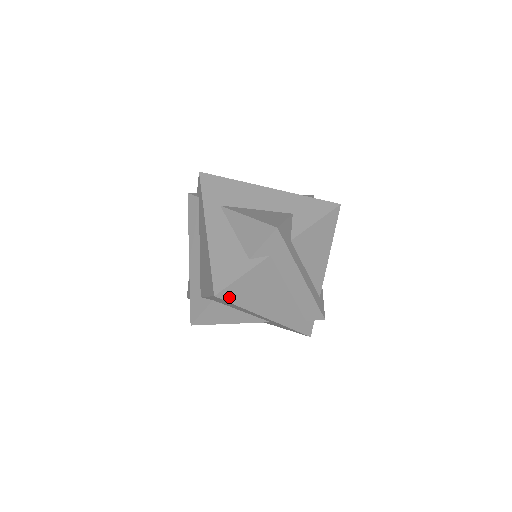
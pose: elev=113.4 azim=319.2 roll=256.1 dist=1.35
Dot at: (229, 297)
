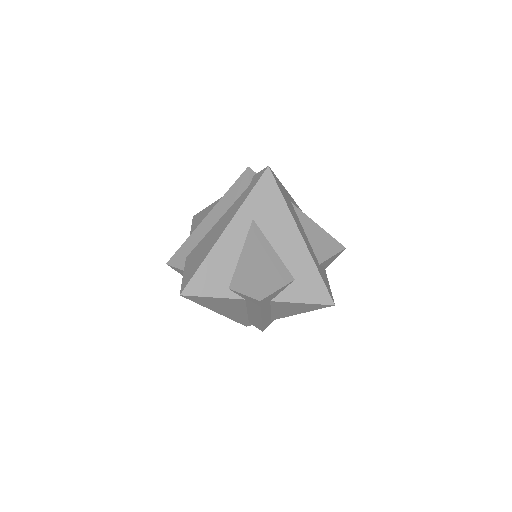
Dot at: (192, 299)
